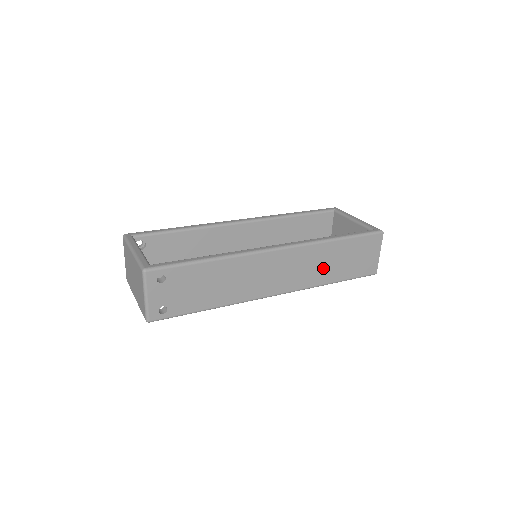
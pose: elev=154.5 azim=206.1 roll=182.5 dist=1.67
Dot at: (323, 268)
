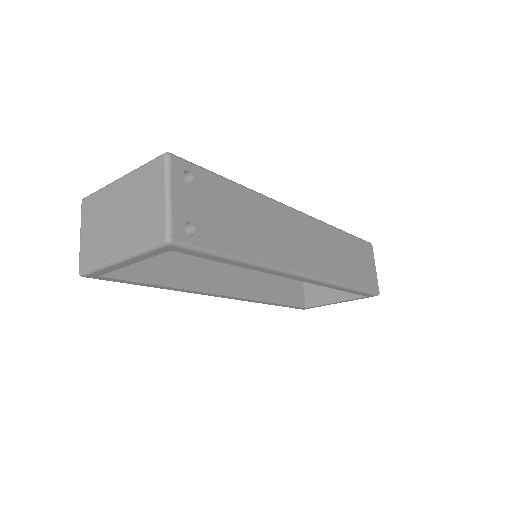
Dot at: (339, 261)
